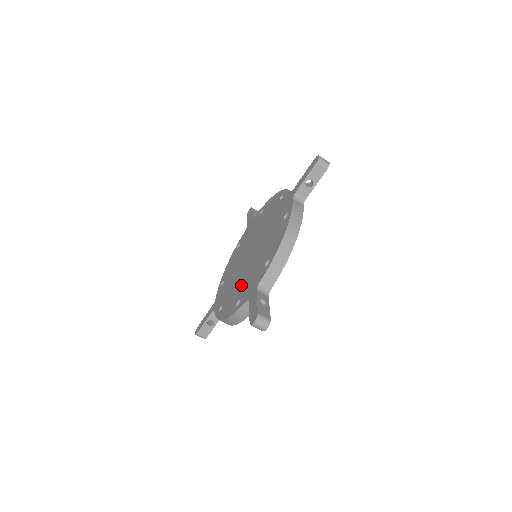
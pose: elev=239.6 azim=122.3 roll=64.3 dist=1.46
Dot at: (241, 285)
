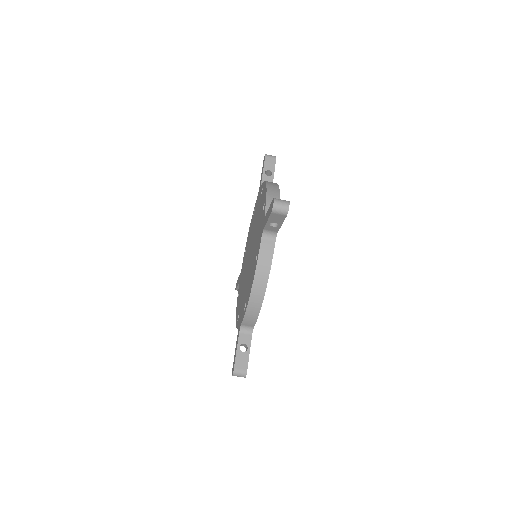
Dot at: (242, 295)
